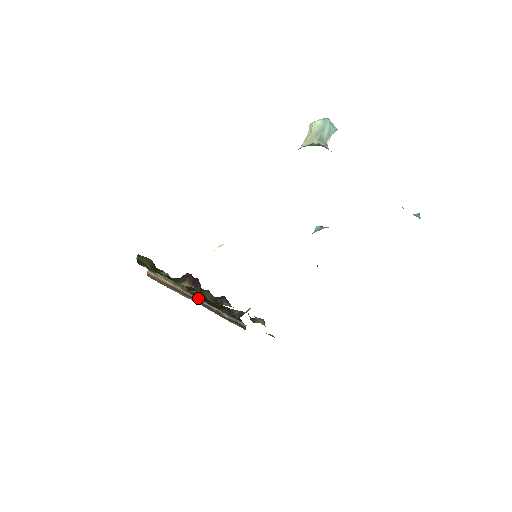
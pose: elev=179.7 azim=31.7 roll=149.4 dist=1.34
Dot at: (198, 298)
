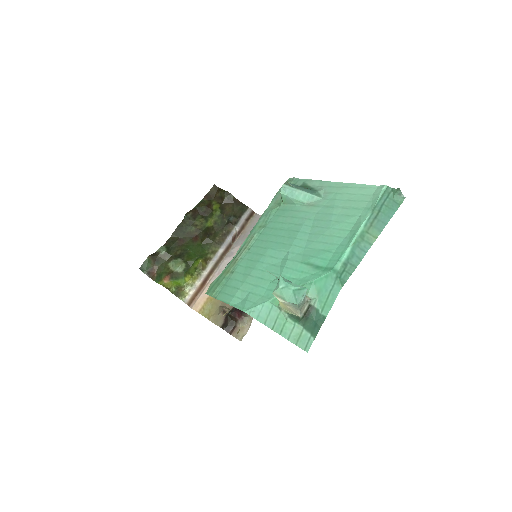
Dot at: (215, 252)
